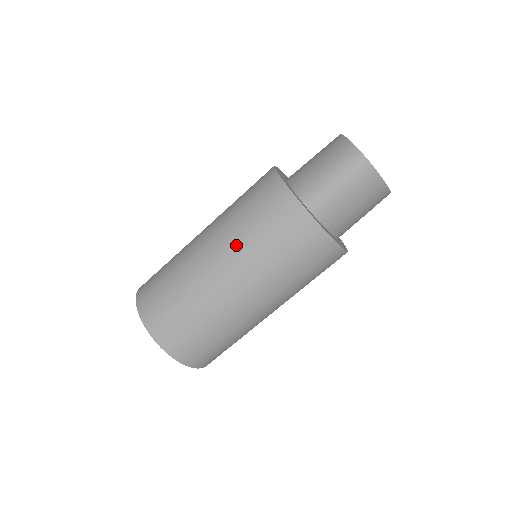
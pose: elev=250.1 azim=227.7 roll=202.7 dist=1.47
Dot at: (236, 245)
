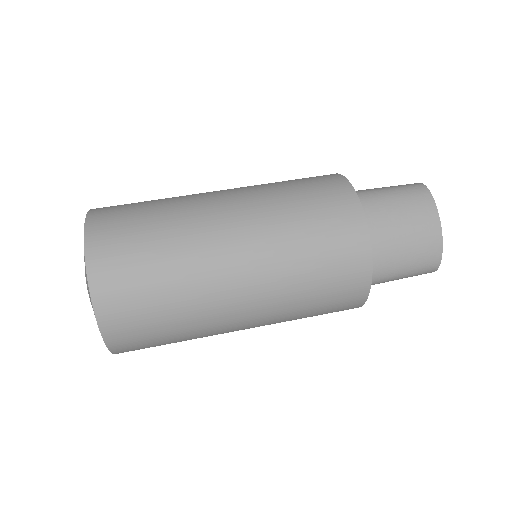
Dot at: (254, 186)
